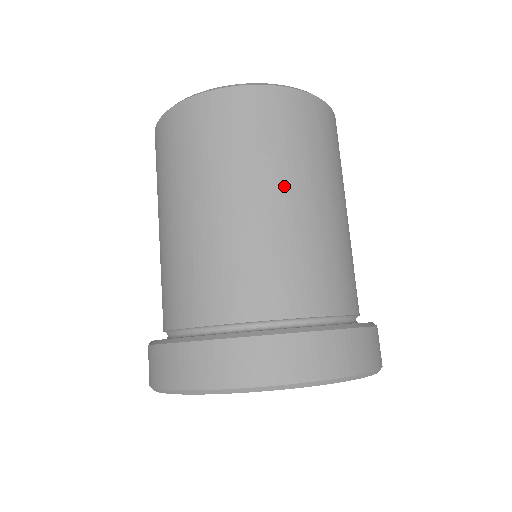
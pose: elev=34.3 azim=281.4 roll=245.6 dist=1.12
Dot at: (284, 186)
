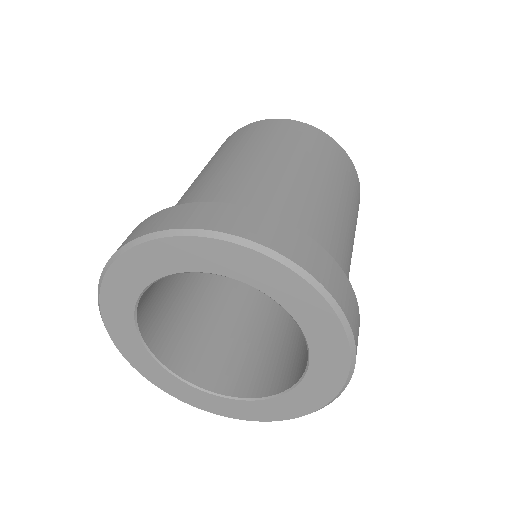
Dot at: (338, 193)
